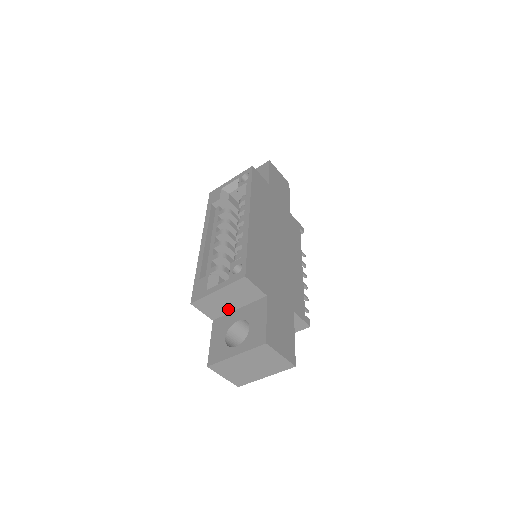
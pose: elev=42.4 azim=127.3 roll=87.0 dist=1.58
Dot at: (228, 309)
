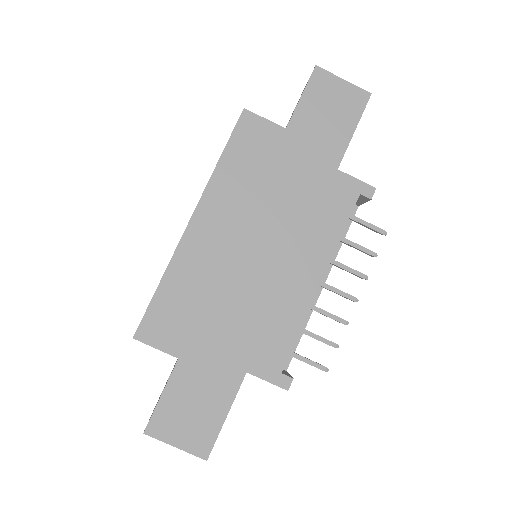
Dot at: occluded
